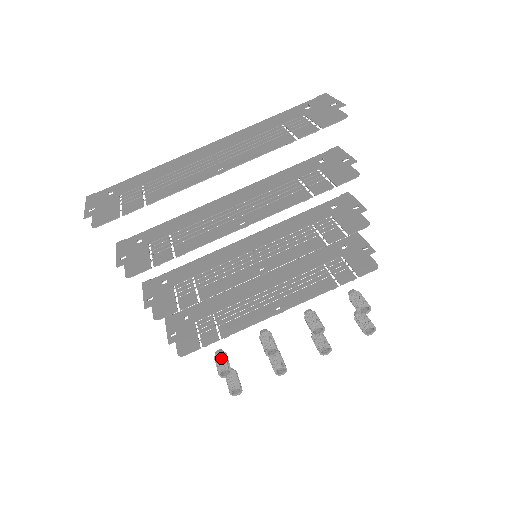
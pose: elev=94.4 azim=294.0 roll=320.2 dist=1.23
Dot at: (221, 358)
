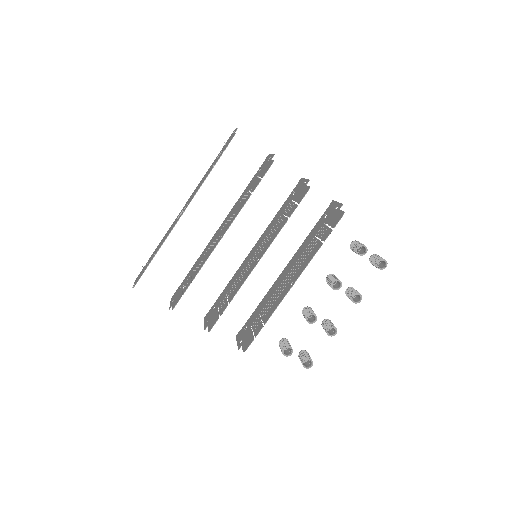
Dot at: (282, 343)
